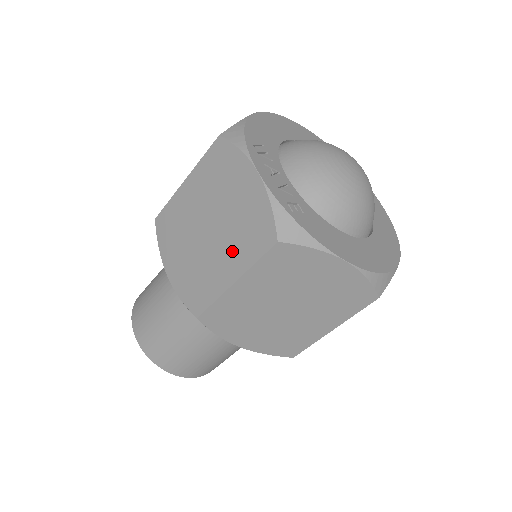
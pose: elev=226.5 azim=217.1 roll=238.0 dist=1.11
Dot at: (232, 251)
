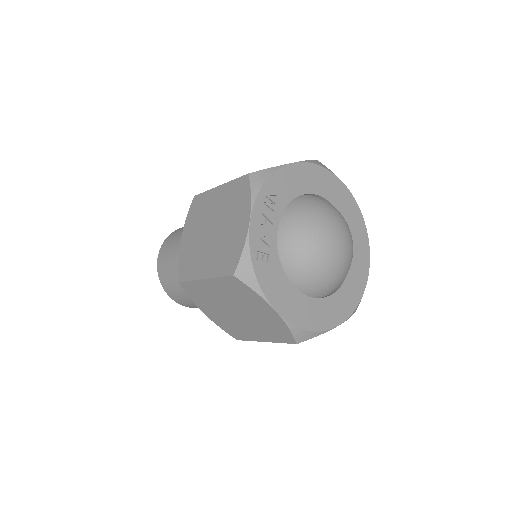
Dot at: (213, 258)
